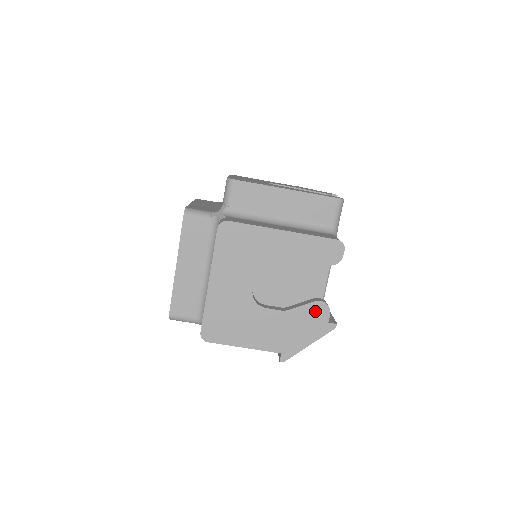
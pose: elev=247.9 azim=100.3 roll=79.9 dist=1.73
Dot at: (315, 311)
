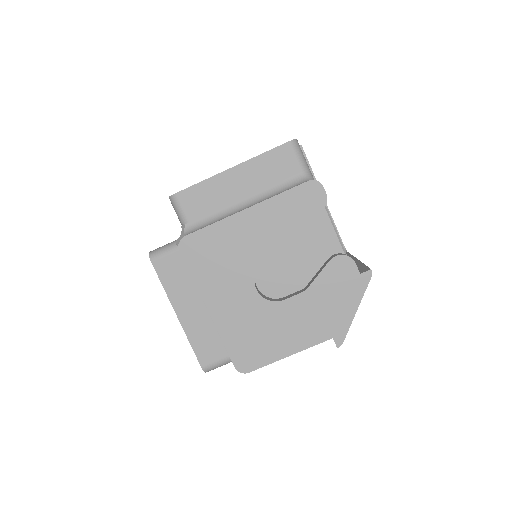
Dot at: (337, 271)
